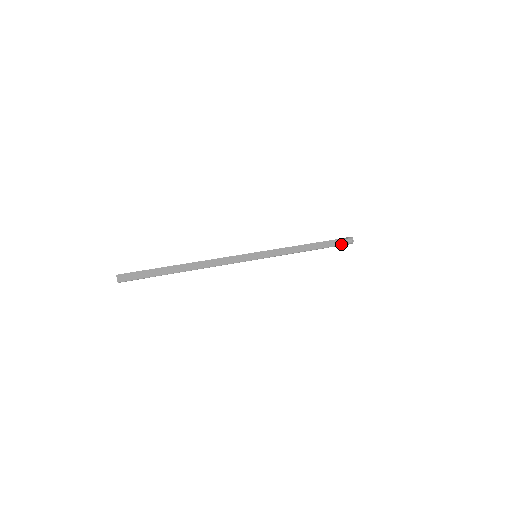
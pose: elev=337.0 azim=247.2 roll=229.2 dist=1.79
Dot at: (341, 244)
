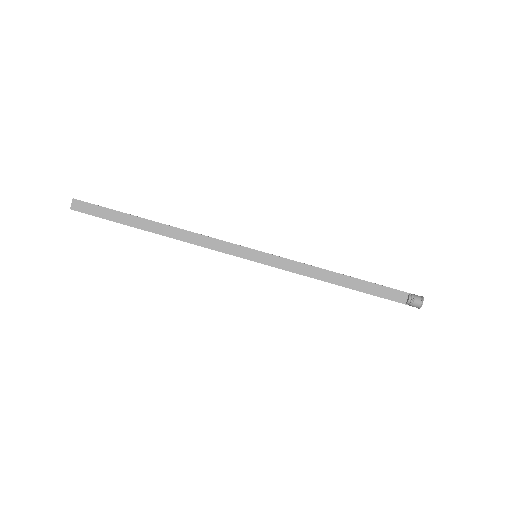
Dot at: (398, 300)
